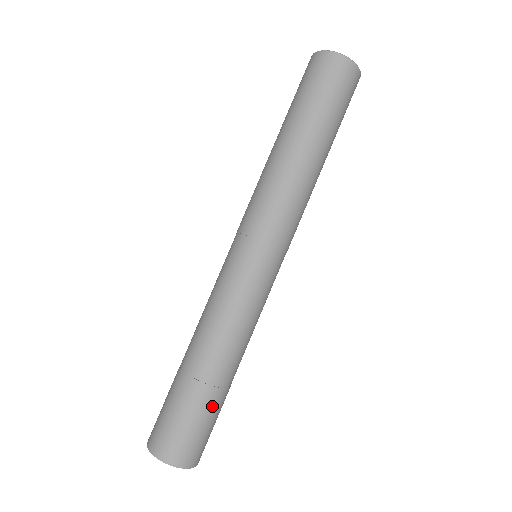
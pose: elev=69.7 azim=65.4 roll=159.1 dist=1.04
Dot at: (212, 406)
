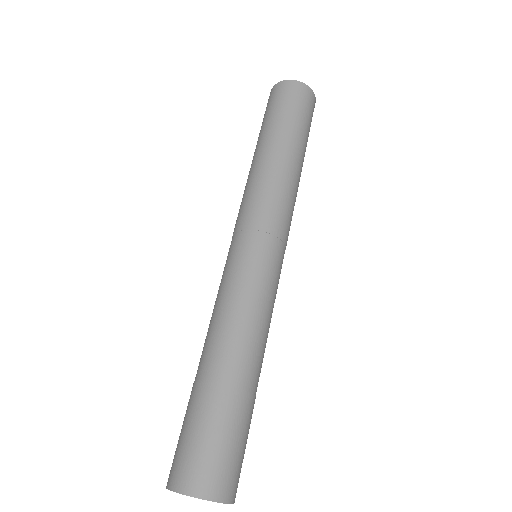
Dot at: (243, 415)
